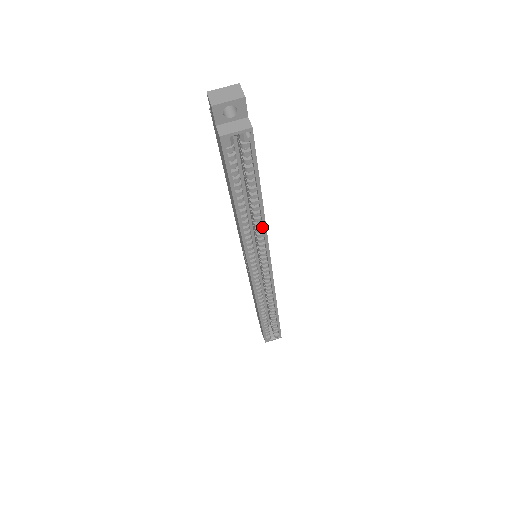
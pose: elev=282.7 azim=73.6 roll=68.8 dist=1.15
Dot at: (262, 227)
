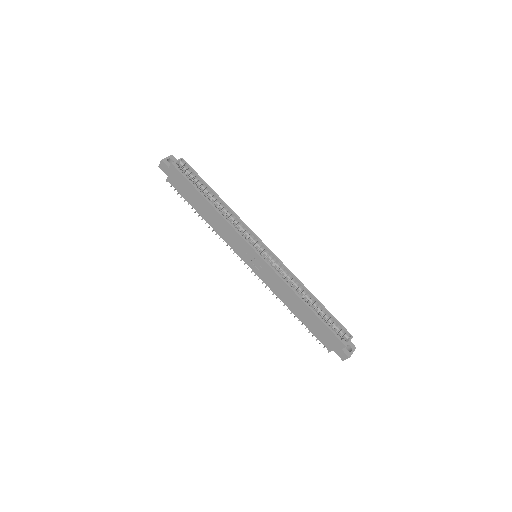
Dot at: (233, 215)
